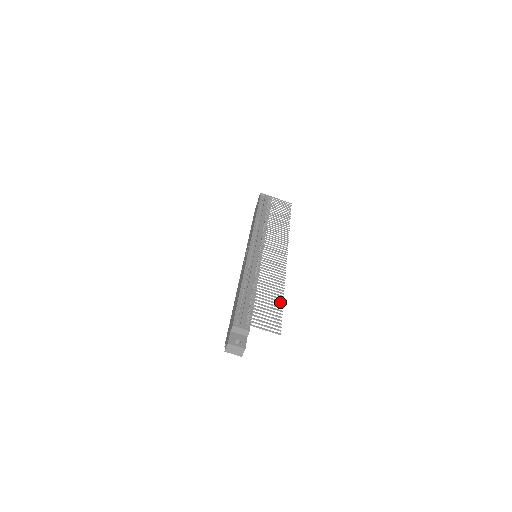
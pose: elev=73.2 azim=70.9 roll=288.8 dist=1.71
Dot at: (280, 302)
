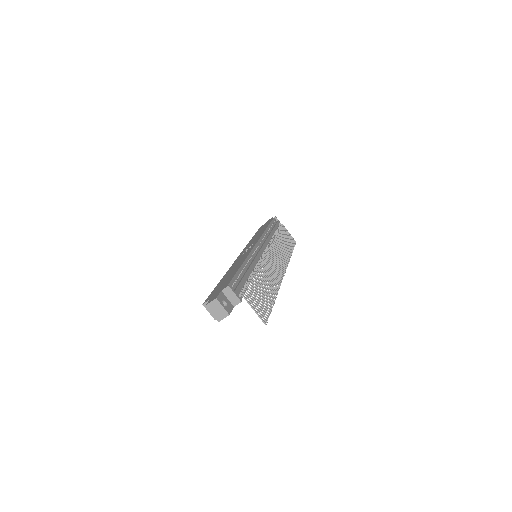
Dot at: (272, 301)
